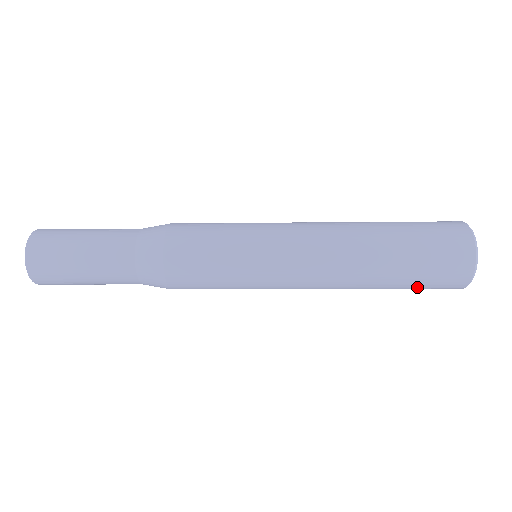
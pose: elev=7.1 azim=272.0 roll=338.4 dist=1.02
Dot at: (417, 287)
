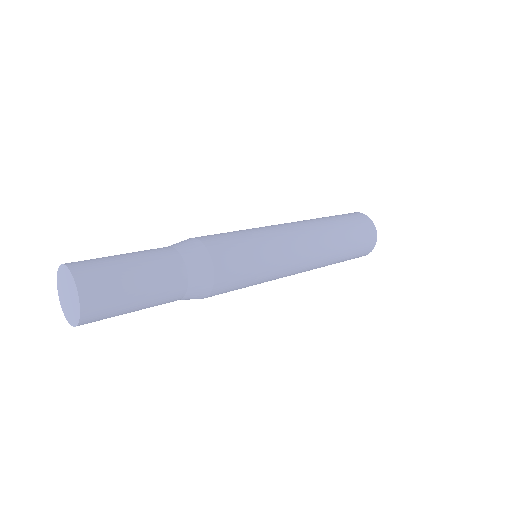
Dot at: (353, 254)
